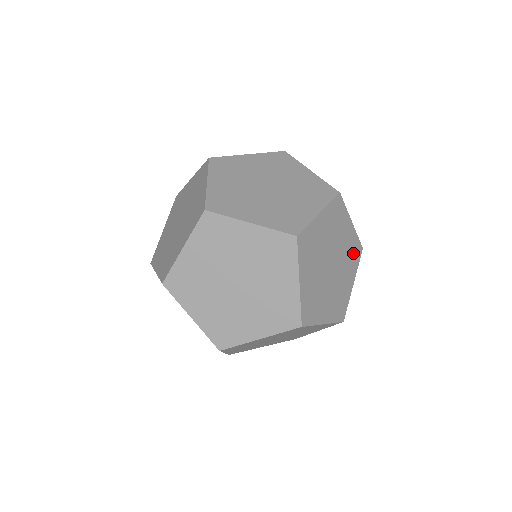
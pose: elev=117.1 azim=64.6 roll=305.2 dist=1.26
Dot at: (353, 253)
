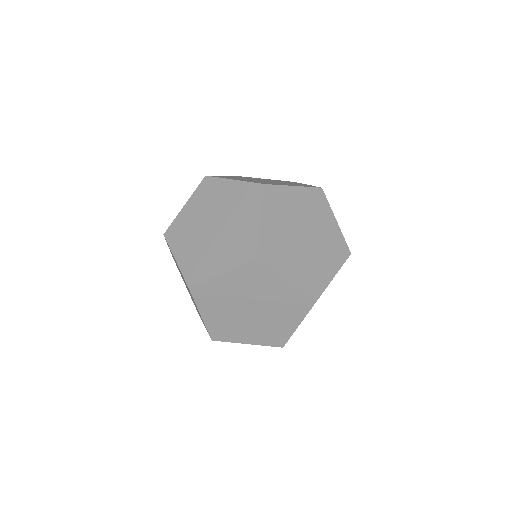
Dot at: (313, 280)
